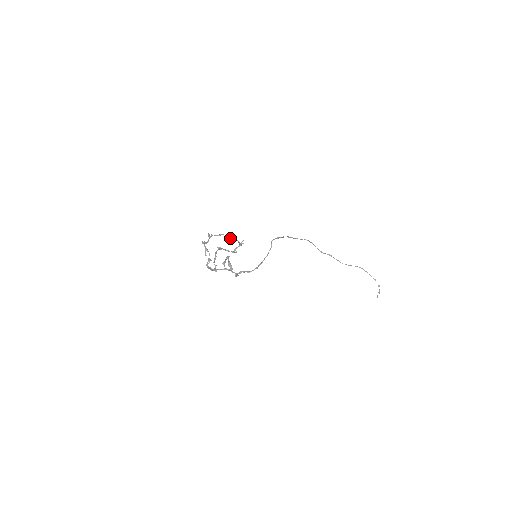
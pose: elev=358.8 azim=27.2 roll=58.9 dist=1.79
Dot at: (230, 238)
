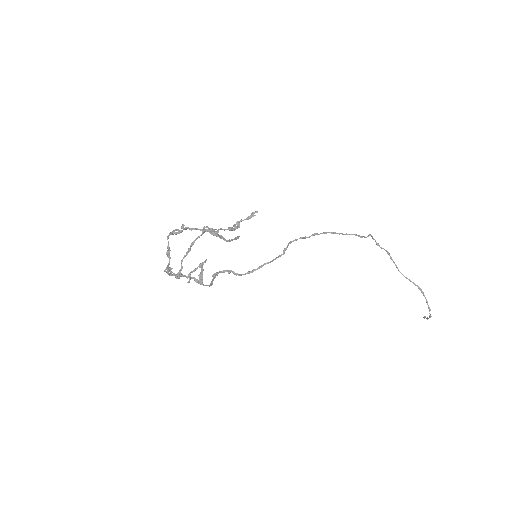
Dot at: (217, 235)
